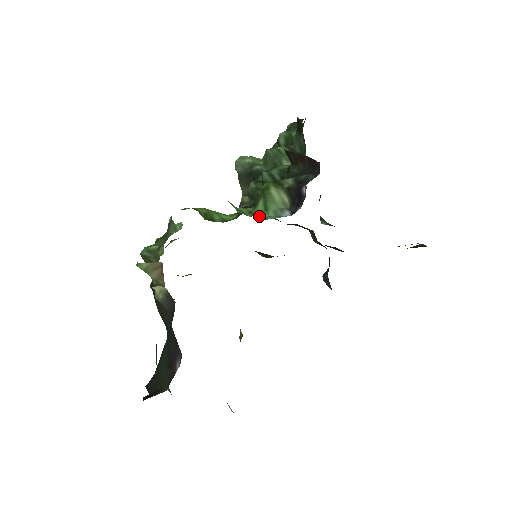
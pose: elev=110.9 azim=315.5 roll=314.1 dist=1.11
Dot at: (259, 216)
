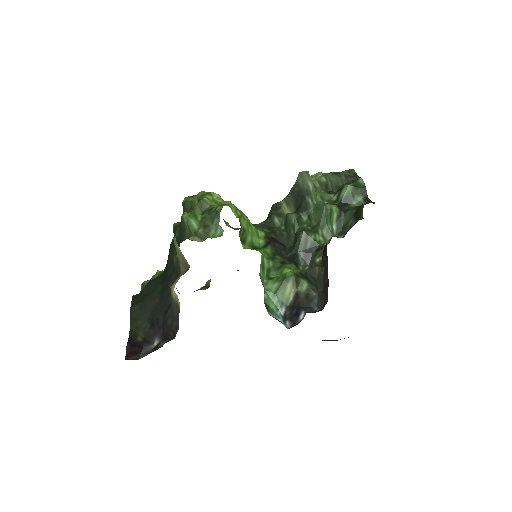
Dot at: (268, 294)
